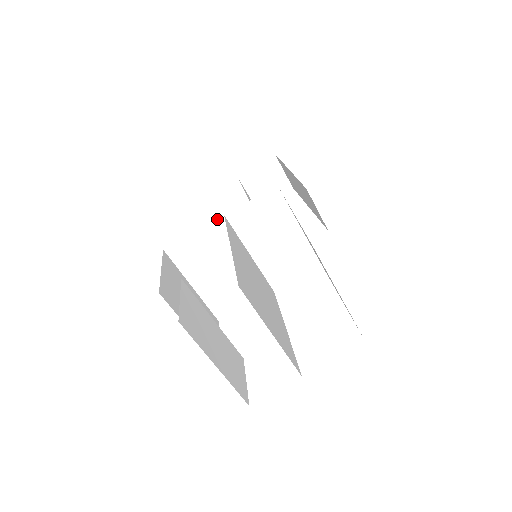
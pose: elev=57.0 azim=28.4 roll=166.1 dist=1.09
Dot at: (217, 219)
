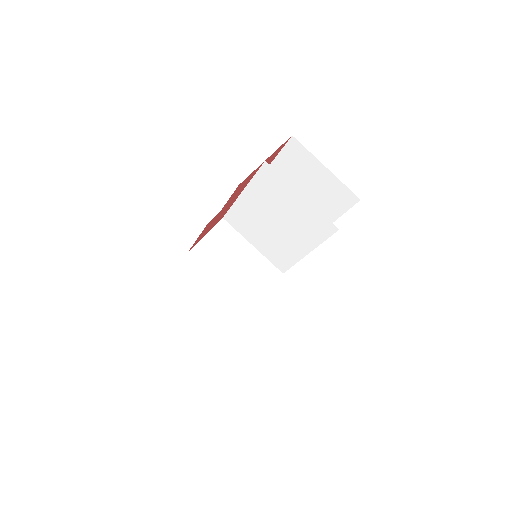
Dot at: (219, 222)
